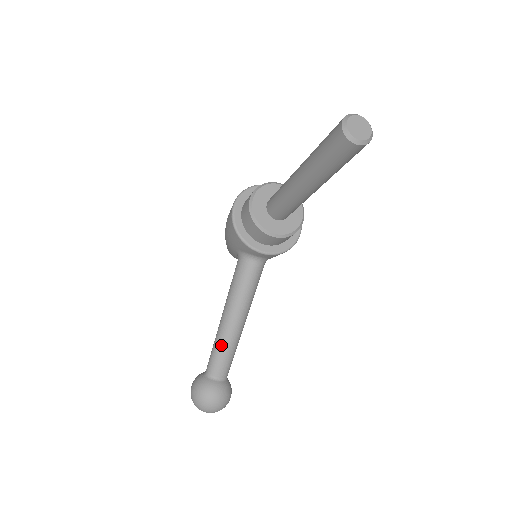
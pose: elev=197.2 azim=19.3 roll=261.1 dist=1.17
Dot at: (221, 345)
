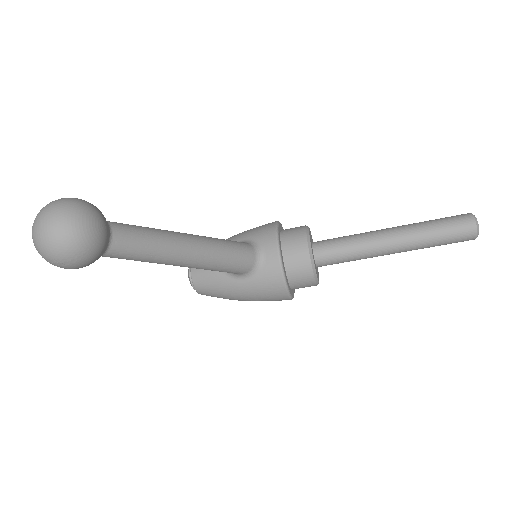
Dot at: (158, 232)
